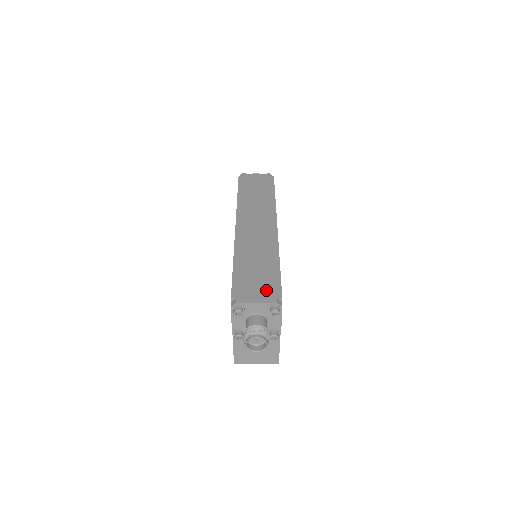
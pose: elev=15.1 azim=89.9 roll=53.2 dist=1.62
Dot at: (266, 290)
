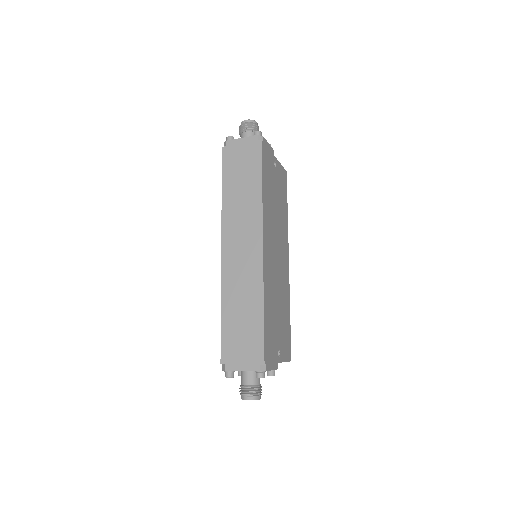
Dot at: (250, 353)
